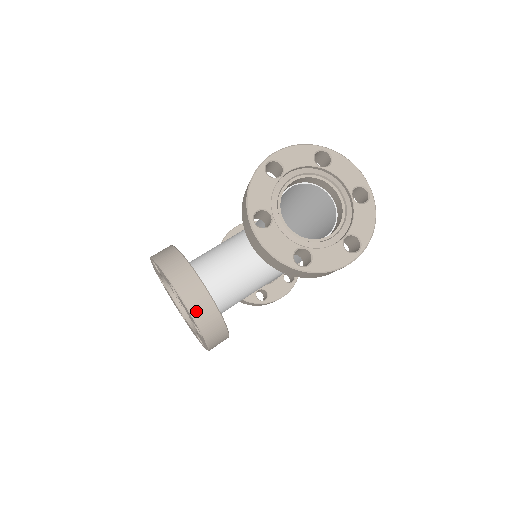
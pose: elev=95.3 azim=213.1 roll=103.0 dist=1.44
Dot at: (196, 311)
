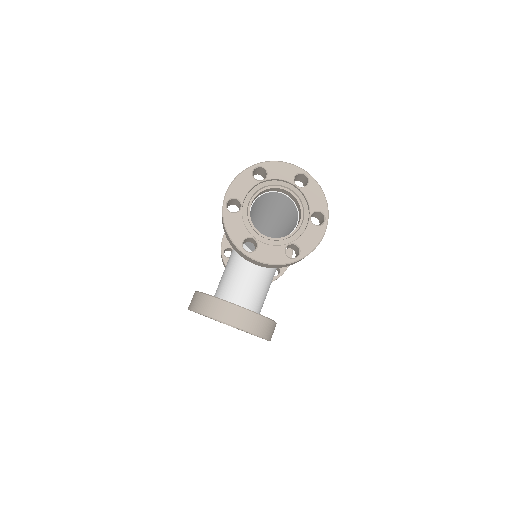
Dot at: (246, 326)
